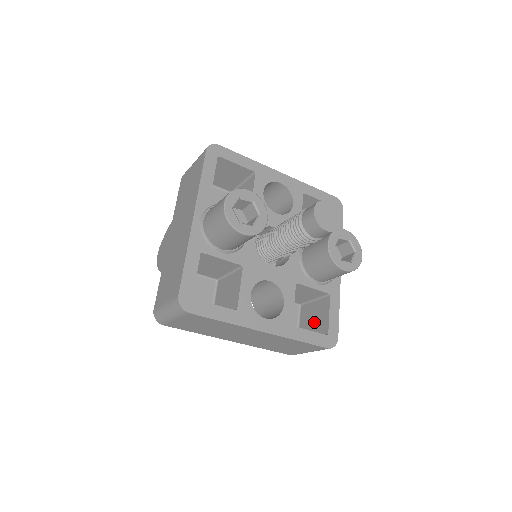
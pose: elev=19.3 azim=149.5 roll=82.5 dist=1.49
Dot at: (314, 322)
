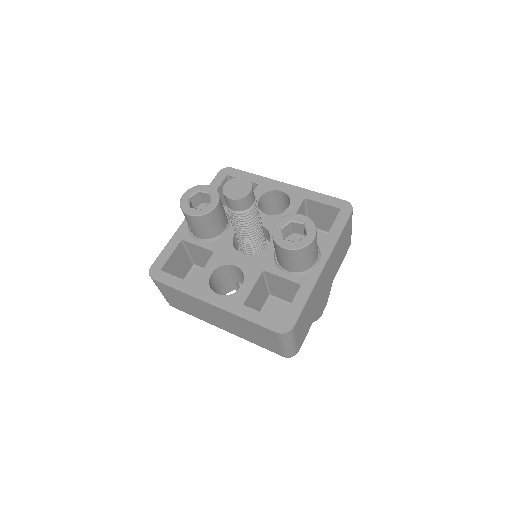
Dot at: occluded
